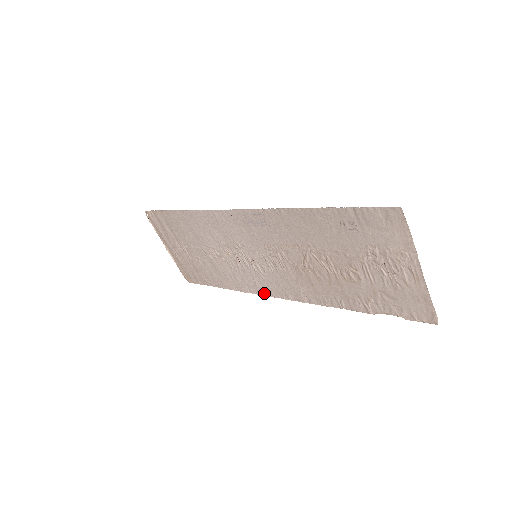
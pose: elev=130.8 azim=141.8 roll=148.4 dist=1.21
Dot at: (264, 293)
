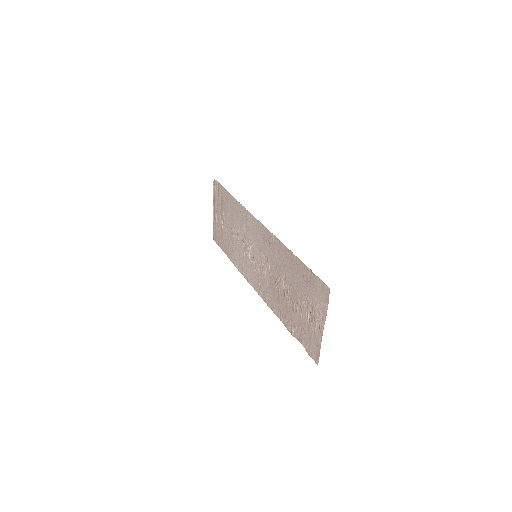
Dot at: (249, 280)
